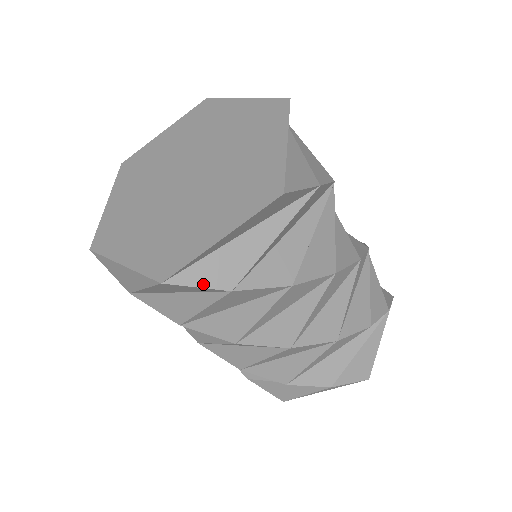
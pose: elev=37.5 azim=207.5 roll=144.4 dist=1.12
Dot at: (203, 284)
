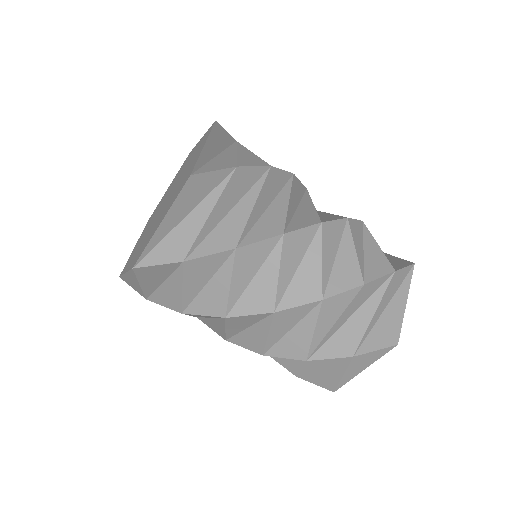
Dot at: (161, 262)
